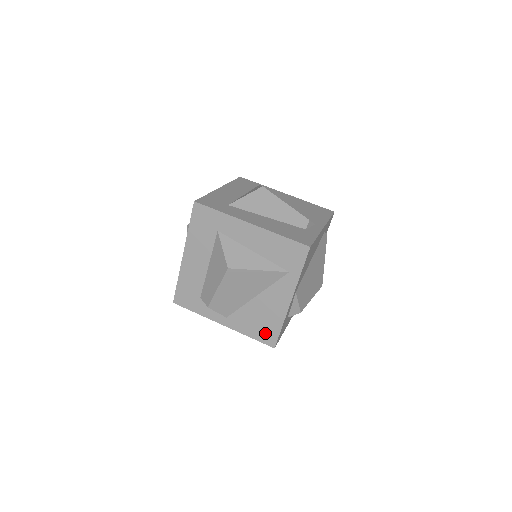
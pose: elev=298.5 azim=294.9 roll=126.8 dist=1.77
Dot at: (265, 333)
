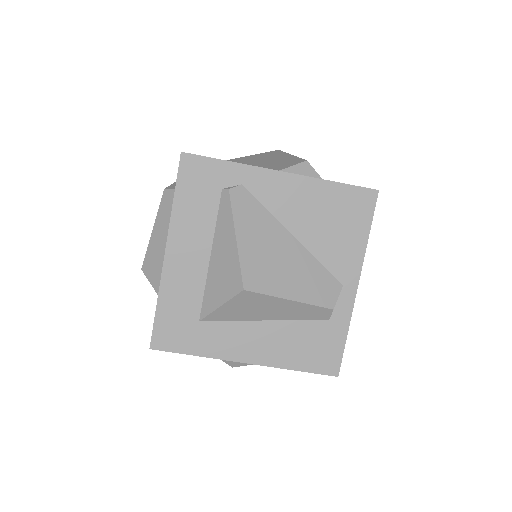
Dot at: occluded
